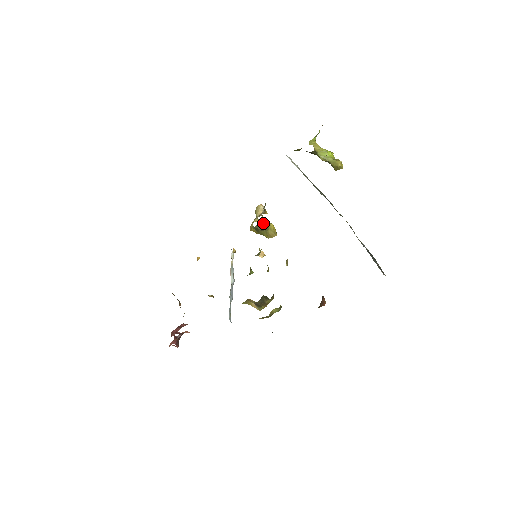
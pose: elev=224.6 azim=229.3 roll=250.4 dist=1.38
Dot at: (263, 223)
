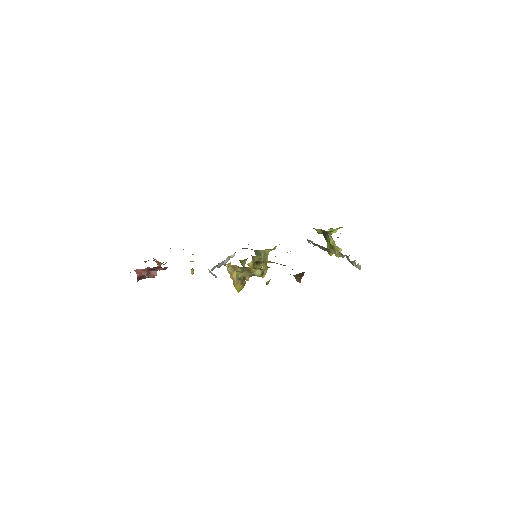
Dot at: (266, 256)
